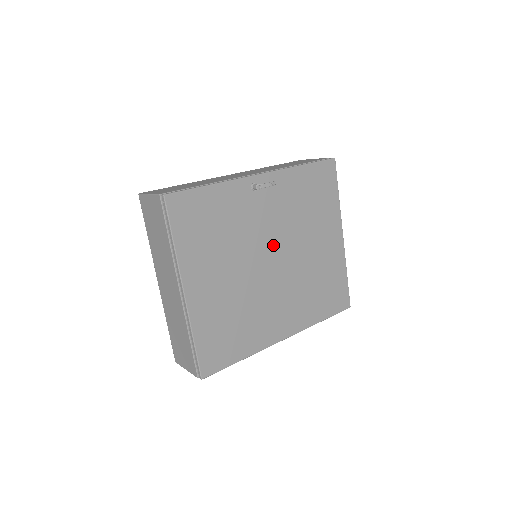
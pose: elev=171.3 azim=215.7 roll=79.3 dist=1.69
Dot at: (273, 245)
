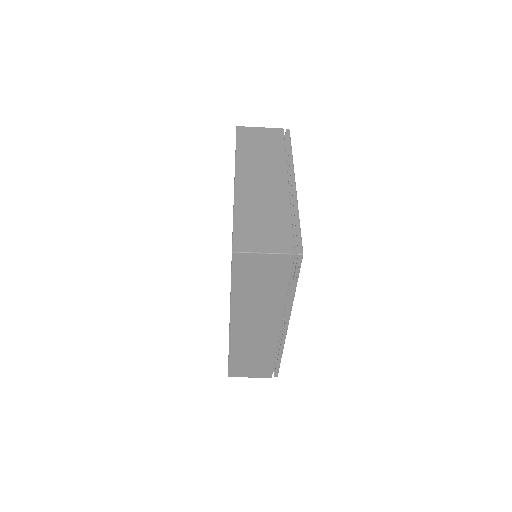
Dot at: occluded
